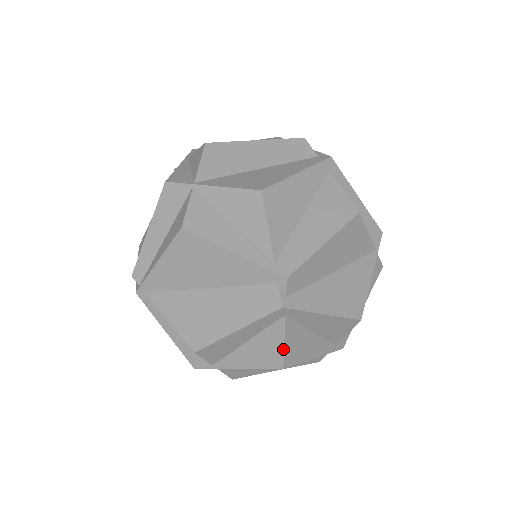
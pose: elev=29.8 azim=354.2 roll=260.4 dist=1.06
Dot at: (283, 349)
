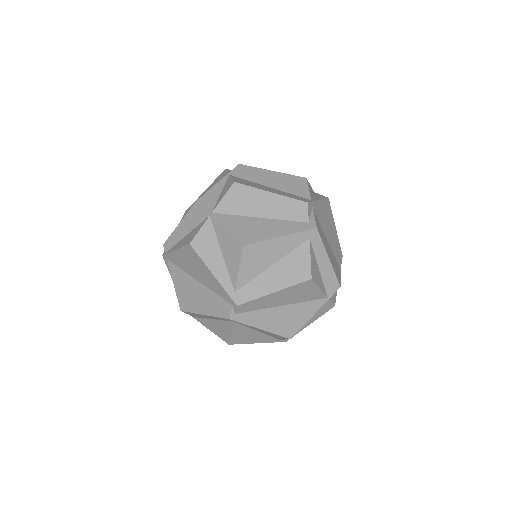
Dot at: (230, 336)
